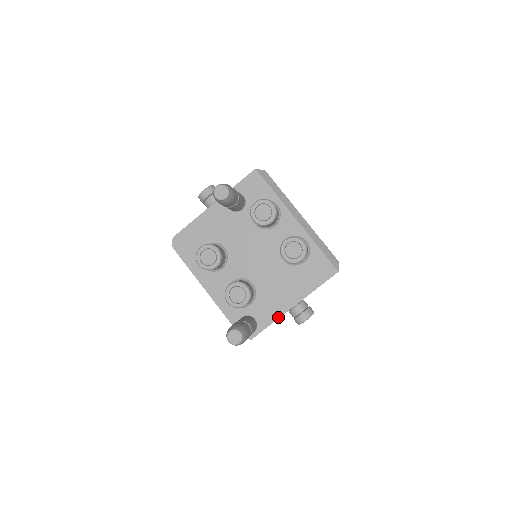
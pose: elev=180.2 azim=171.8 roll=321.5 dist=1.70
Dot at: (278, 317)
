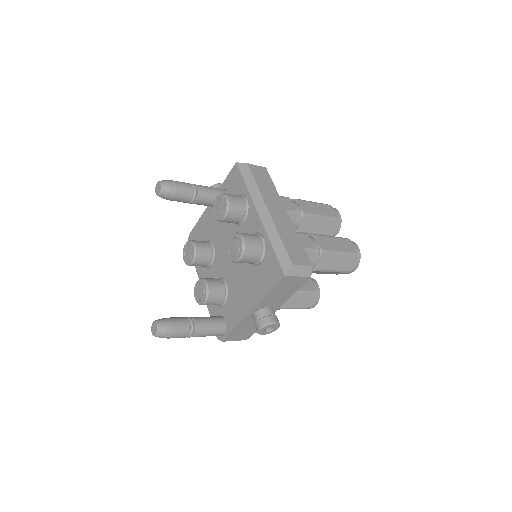
Dot at: (239, 322)
